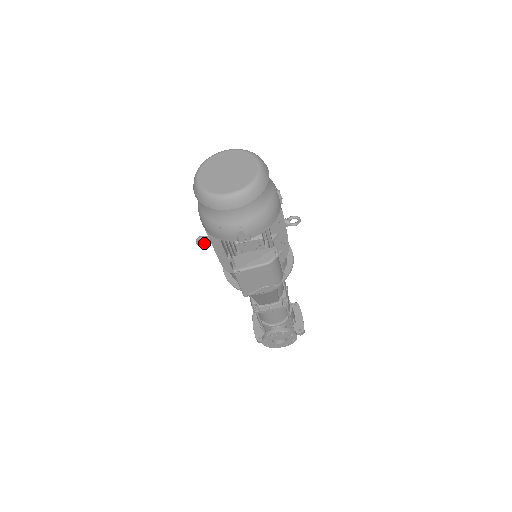
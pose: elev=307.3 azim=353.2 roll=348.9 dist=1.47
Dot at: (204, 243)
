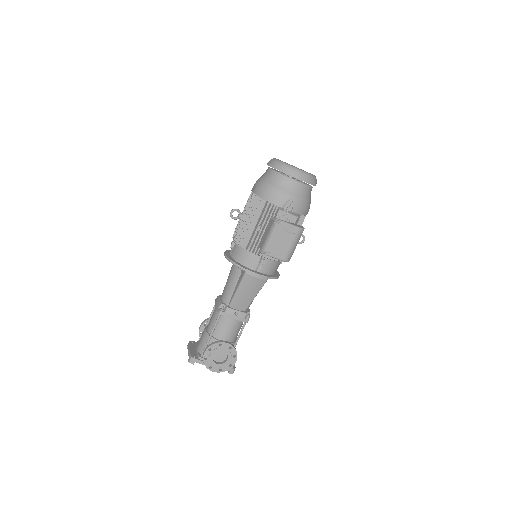
Dot at: (235, 217)
